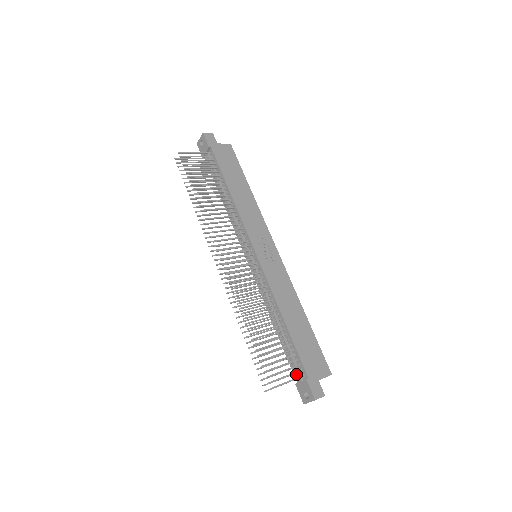
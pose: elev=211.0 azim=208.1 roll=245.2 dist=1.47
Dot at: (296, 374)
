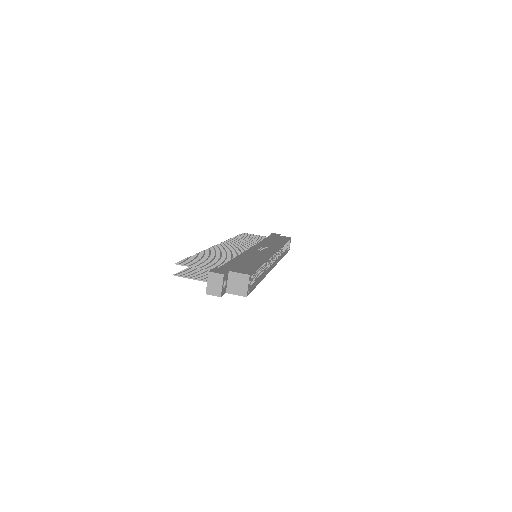
Dot at: occluded
